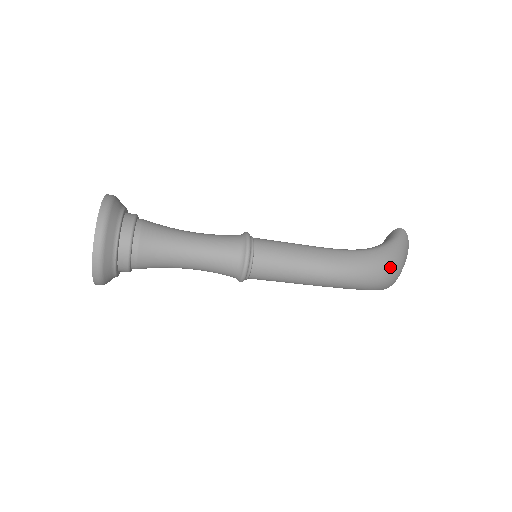
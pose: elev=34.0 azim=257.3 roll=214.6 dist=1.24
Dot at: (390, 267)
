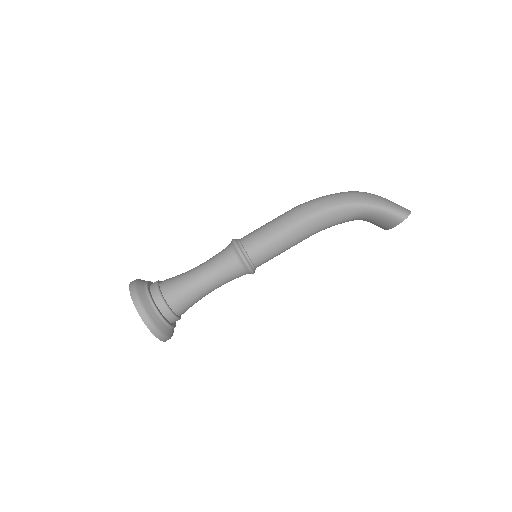
Dot at: occluded
